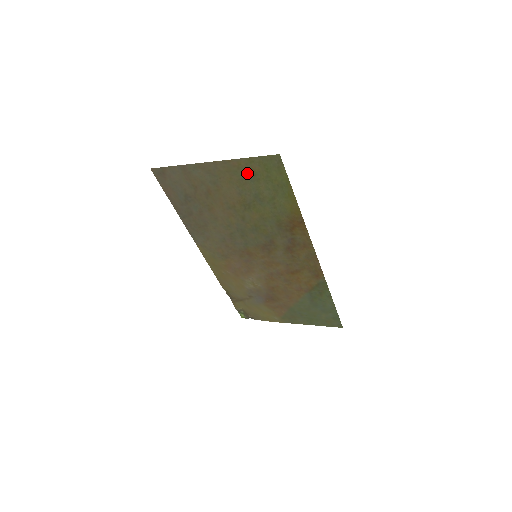
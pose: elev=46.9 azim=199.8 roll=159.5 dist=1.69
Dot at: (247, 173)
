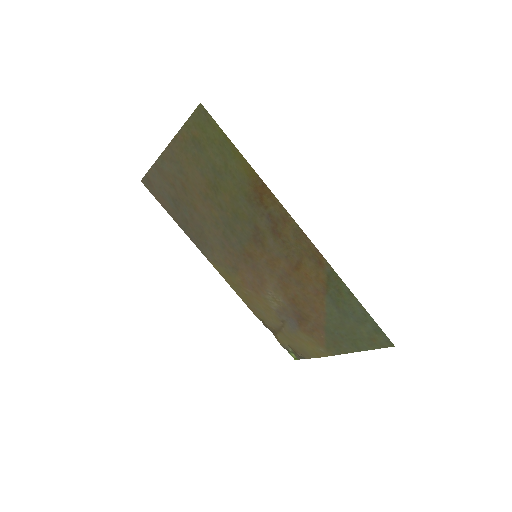
Dot at: (193, 144)
